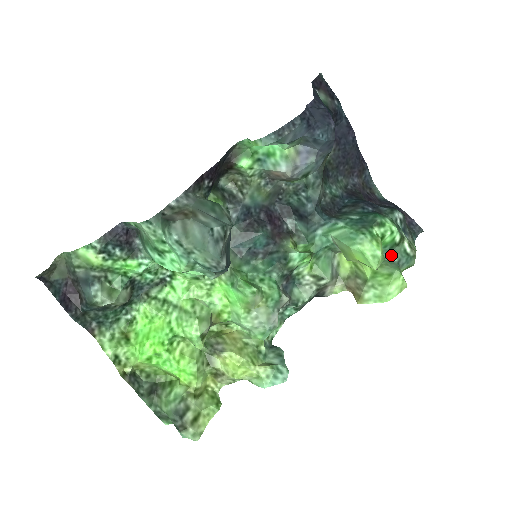
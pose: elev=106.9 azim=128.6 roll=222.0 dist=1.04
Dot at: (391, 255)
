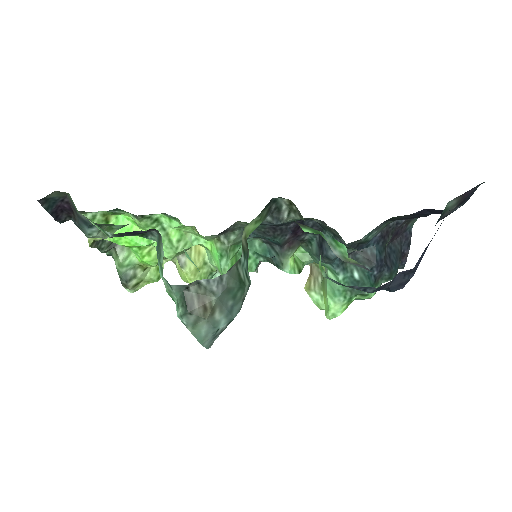
Dot at: occluded
